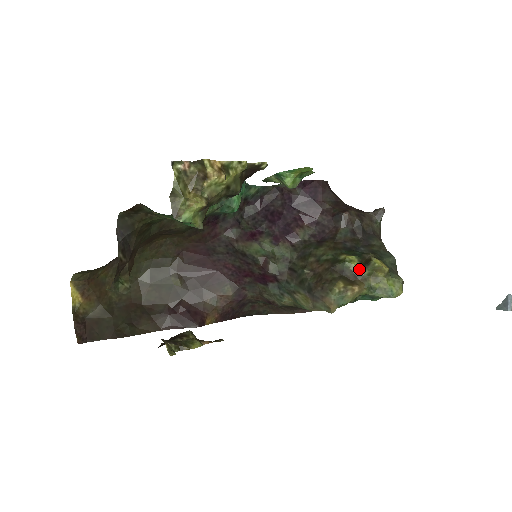
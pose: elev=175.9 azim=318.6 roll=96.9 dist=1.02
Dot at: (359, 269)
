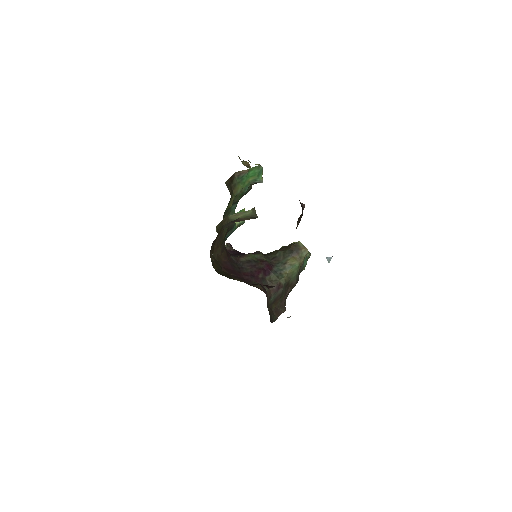
Dot at: occluded
